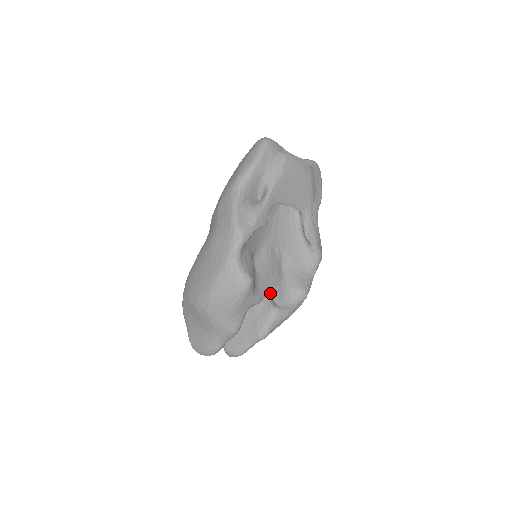
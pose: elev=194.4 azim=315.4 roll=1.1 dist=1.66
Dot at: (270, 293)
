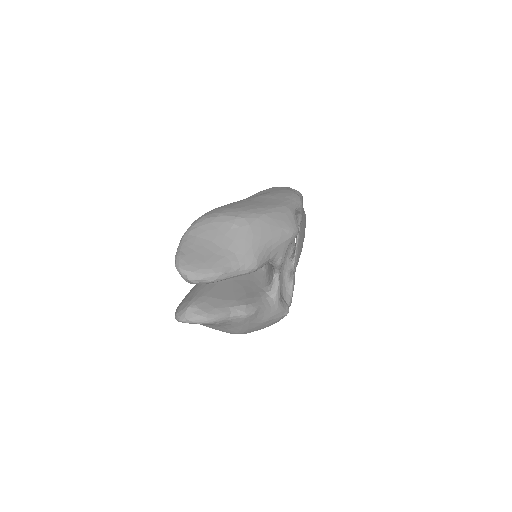
Dot at: (279, 274)
